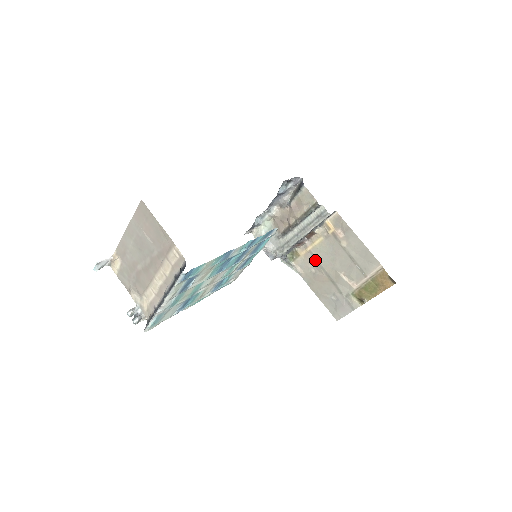
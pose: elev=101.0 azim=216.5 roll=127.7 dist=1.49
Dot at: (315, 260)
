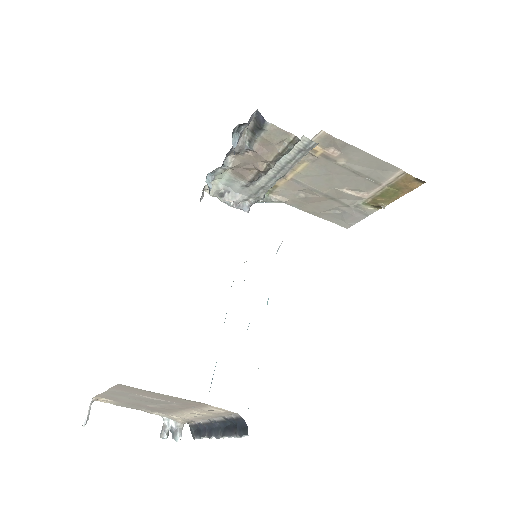
Dot at: (302, 186)
